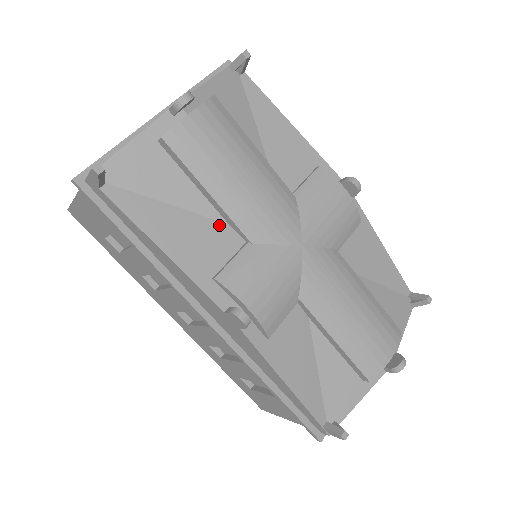
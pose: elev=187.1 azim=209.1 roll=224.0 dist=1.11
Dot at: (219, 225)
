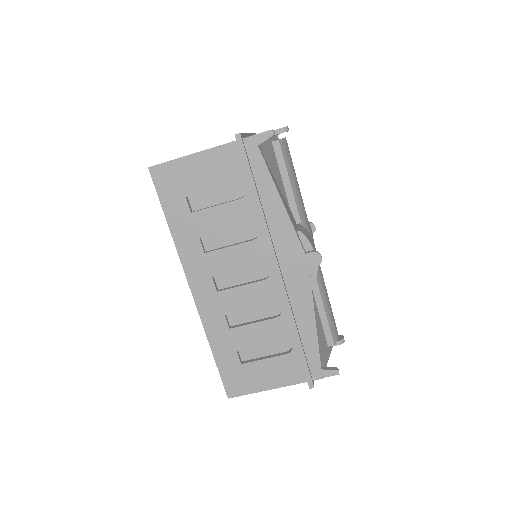
Dot at: (288, 206)
